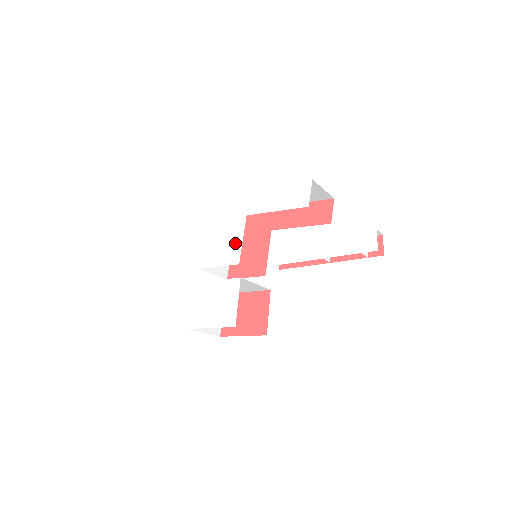
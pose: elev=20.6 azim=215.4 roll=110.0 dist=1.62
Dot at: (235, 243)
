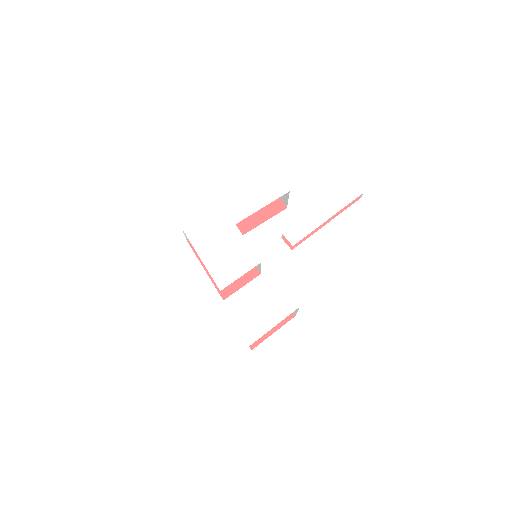
Dot at: (243, 250)
